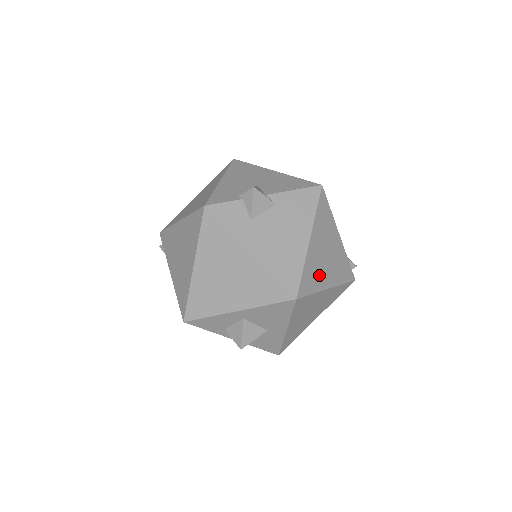
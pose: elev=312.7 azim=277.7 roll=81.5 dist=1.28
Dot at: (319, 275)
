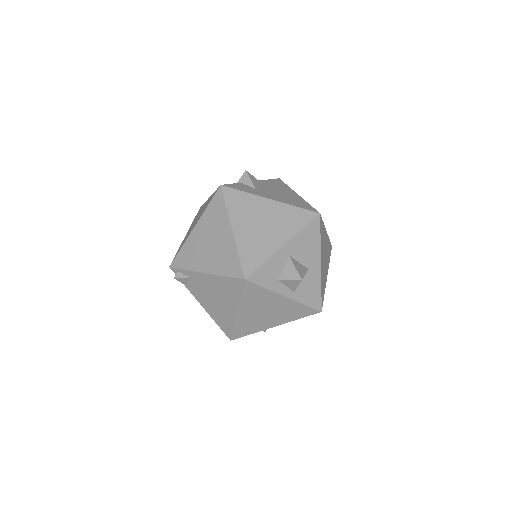
Dot at: occluded
